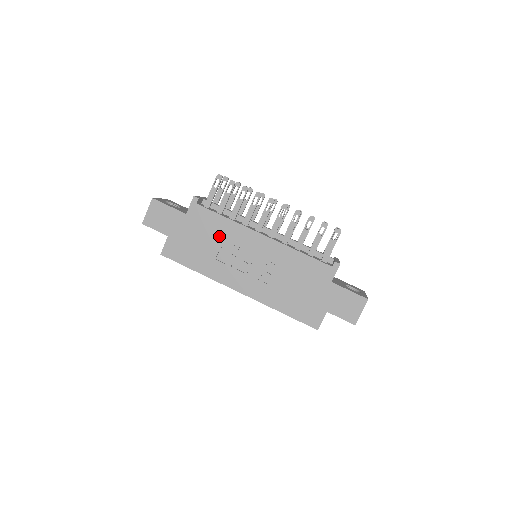
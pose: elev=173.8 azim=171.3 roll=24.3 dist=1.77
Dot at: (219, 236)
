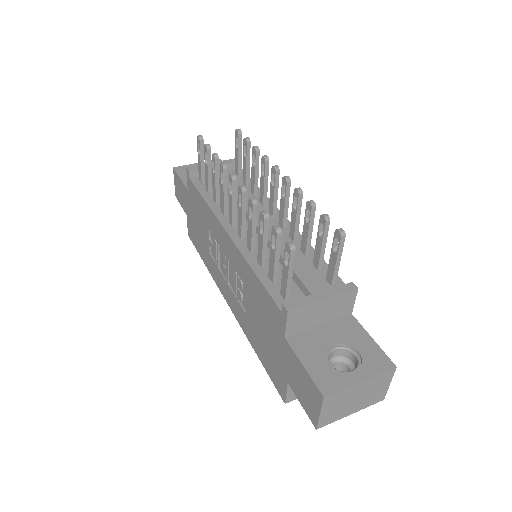
Dot at: (206, 224)
